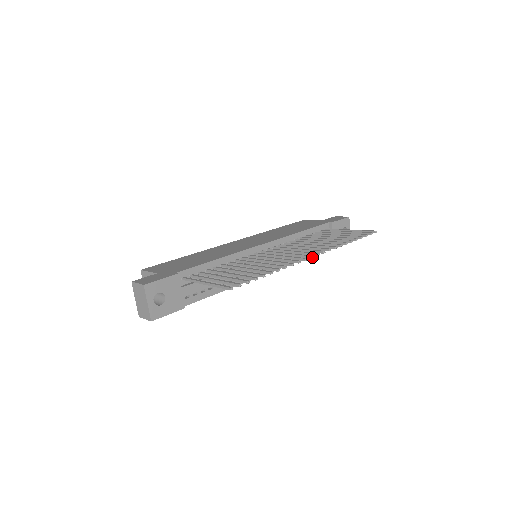
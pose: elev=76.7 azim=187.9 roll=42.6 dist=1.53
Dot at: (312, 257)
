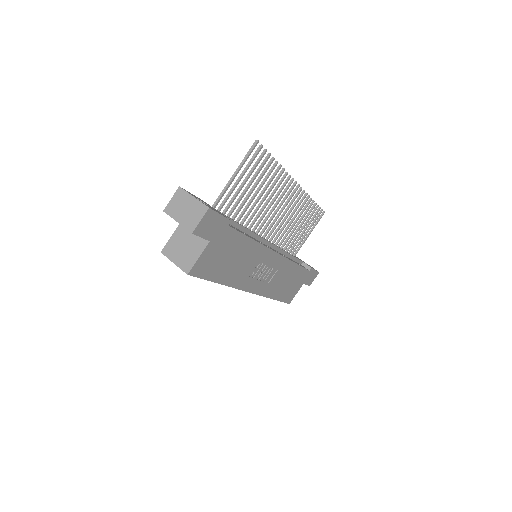
Dot at: (296, 182)
